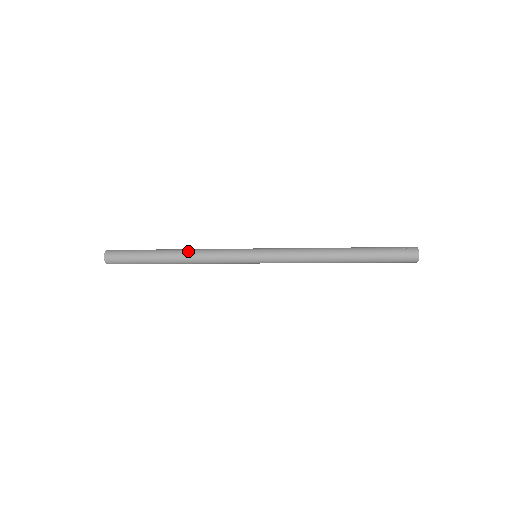
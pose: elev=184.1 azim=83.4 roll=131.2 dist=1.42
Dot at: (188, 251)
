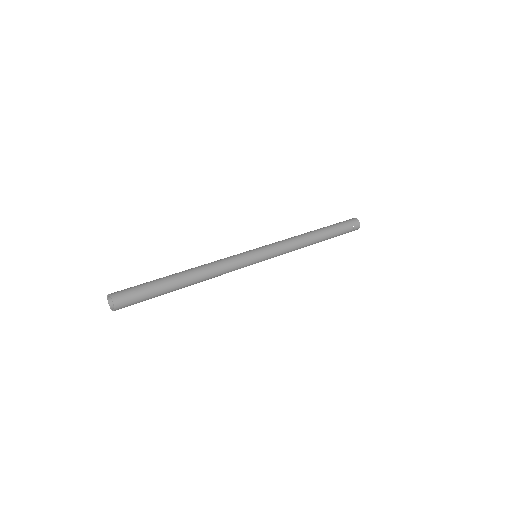
Dot at: (204, 277)
